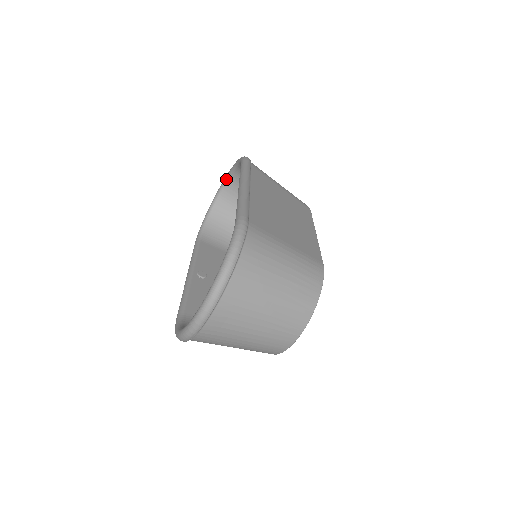
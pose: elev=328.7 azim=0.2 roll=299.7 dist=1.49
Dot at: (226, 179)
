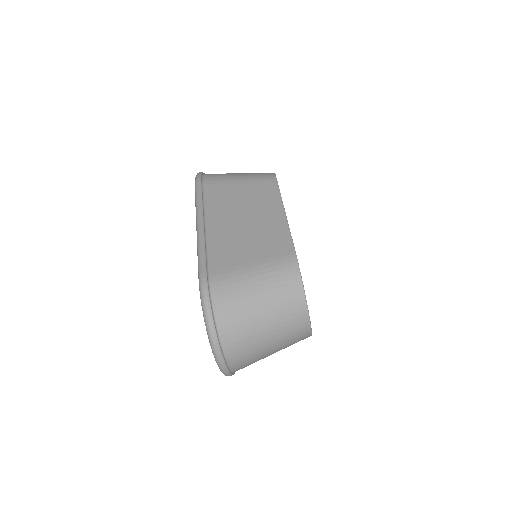
Dot at: occluded
